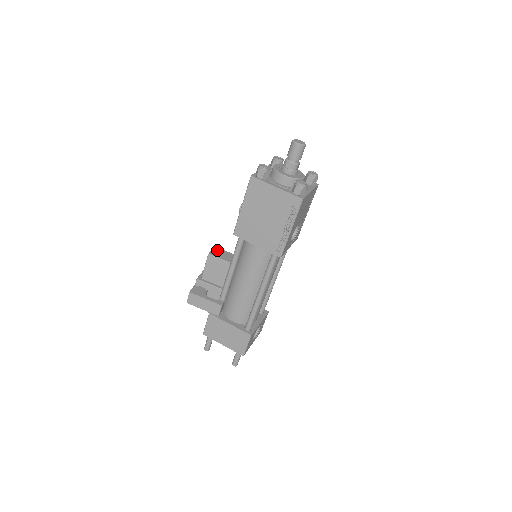
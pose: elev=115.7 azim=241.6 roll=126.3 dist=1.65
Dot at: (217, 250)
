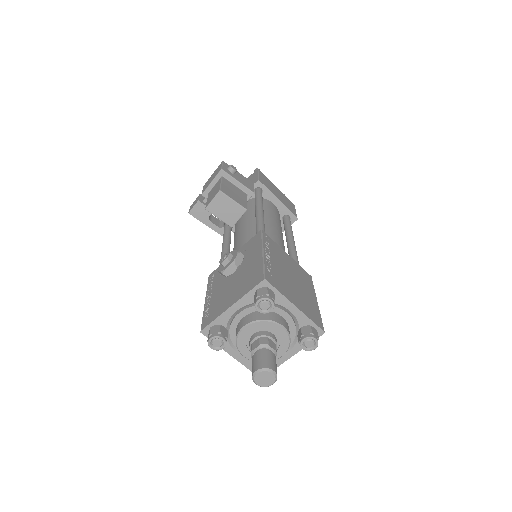
Dot at: (221, 200)
